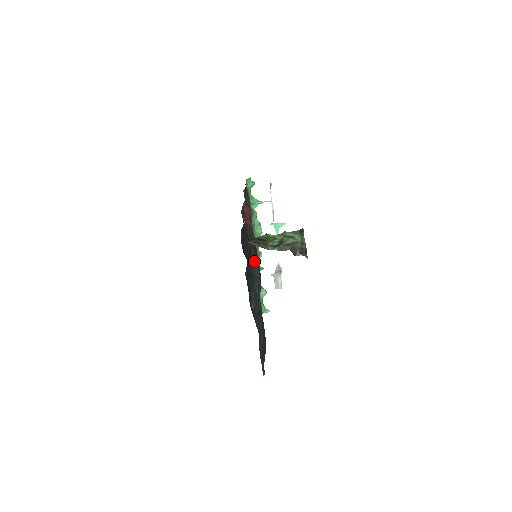
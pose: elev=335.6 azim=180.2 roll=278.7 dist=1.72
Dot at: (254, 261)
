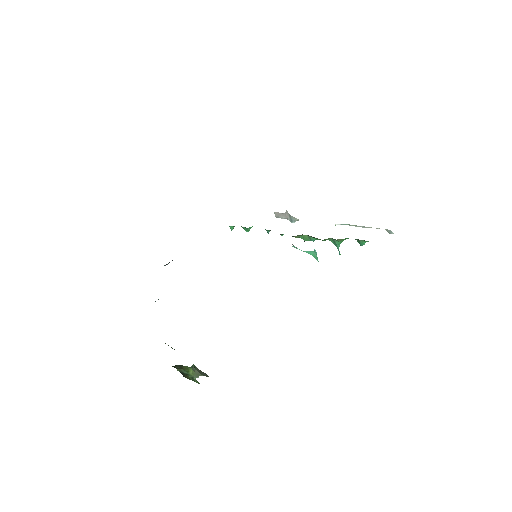
Dot at: occluded
